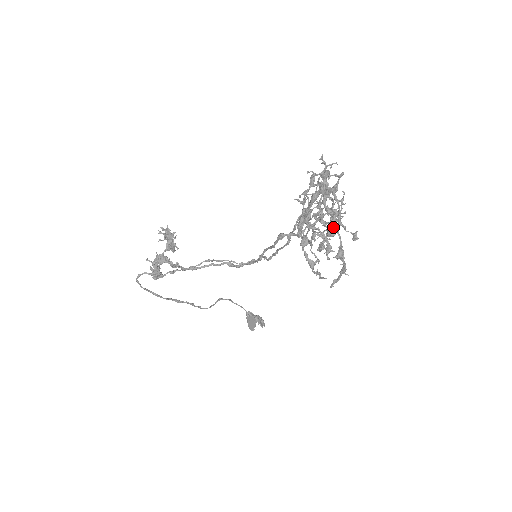
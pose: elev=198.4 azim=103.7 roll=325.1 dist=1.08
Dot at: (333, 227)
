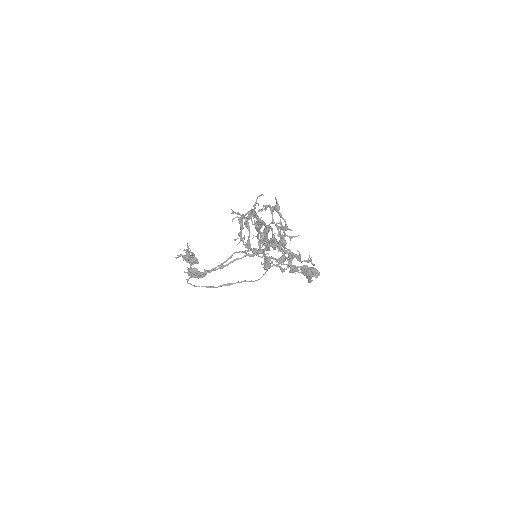
Dot at: (264, 263)
